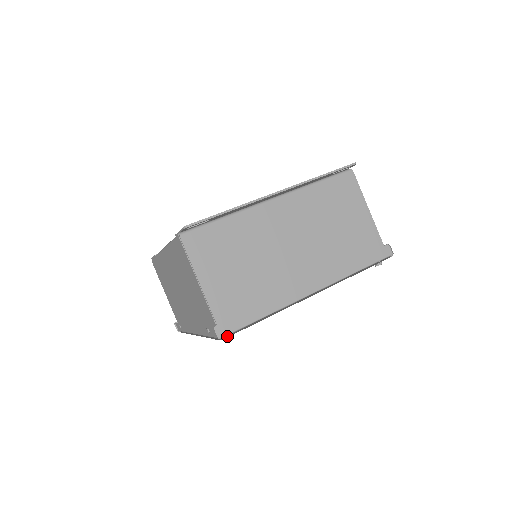
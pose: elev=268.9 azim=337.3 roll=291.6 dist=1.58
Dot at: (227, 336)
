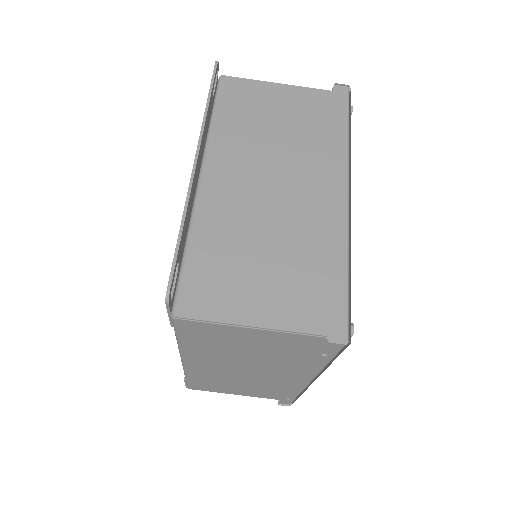
Dot at: (348, 332)
